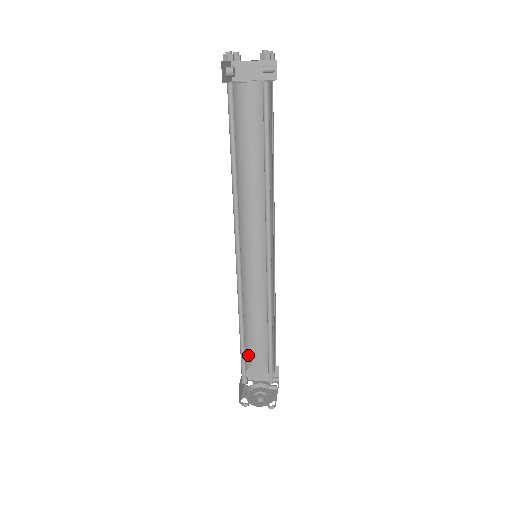
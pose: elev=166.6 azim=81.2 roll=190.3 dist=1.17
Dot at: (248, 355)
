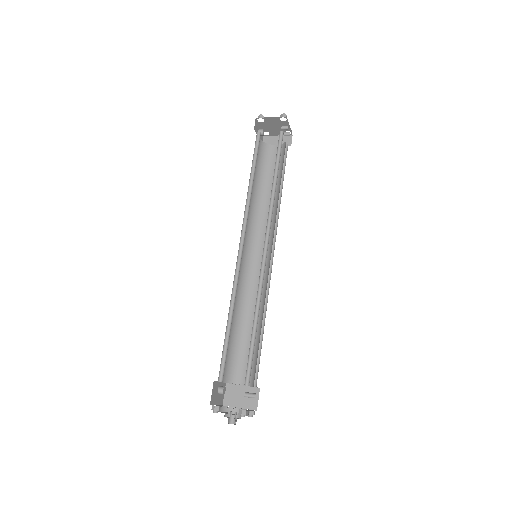
Dot at: (231, 366)
